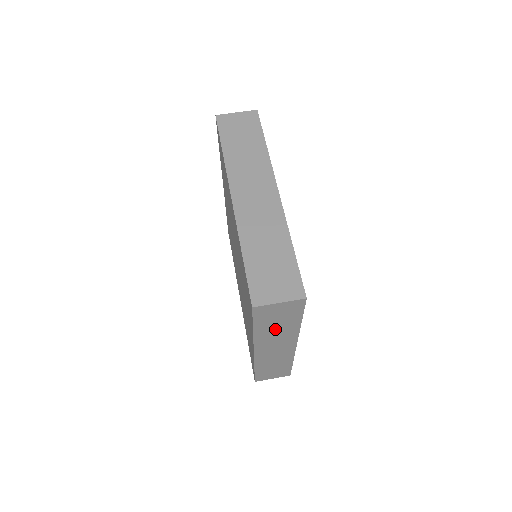
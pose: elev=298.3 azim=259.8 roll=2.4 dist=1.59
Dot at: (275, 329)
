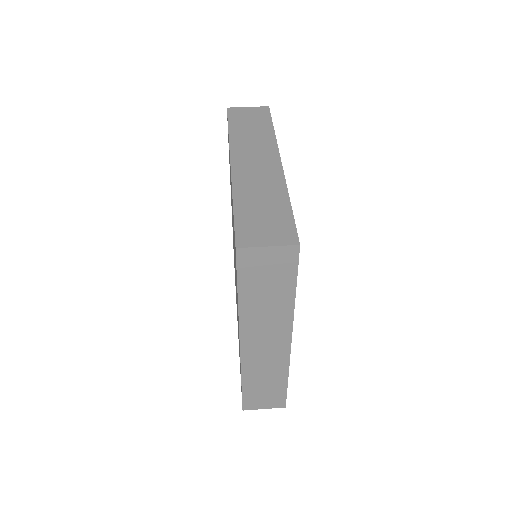
Dot at: (264, 301)
